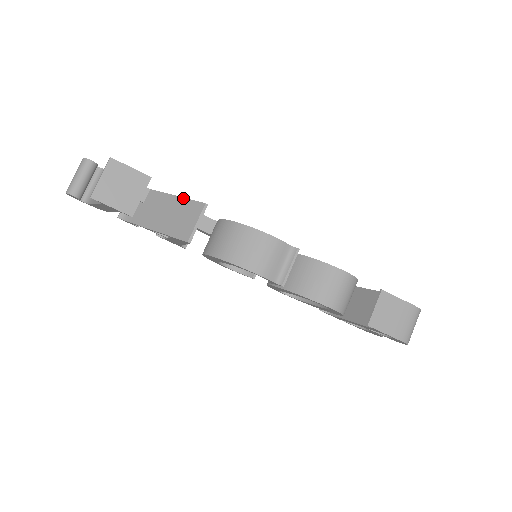
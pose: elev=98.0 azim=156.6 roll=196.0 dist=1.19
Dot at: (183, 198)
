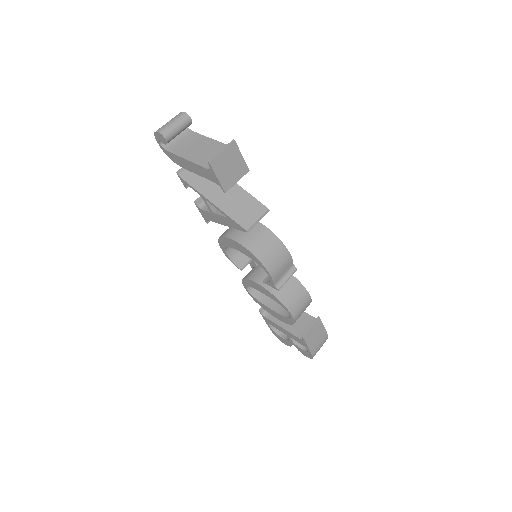
Dot at: (248, 193)
